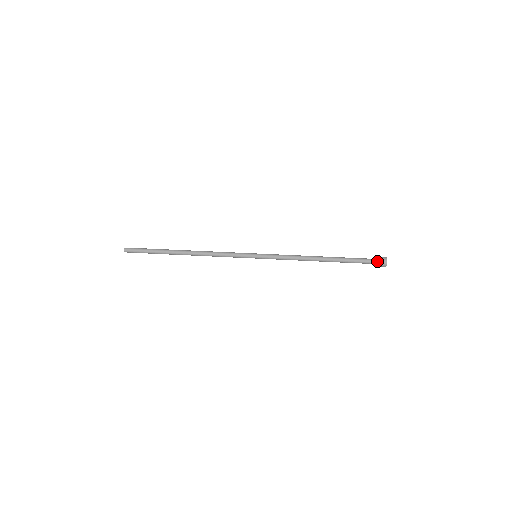
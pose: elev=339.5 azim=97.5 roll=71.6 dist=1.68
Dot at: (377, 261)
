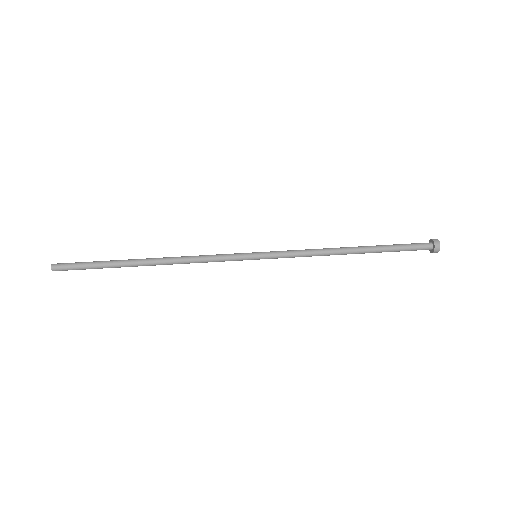
Dot at: (426, 244)
